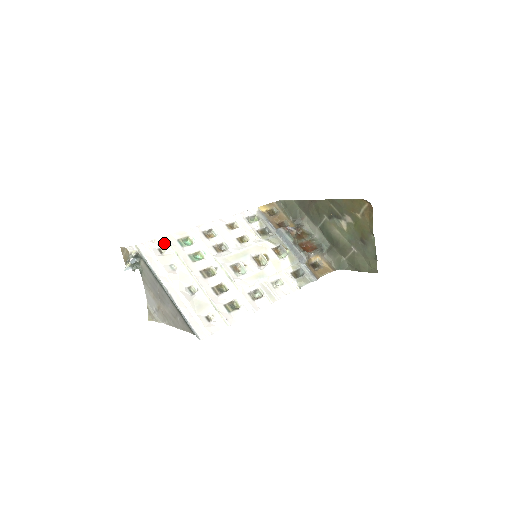
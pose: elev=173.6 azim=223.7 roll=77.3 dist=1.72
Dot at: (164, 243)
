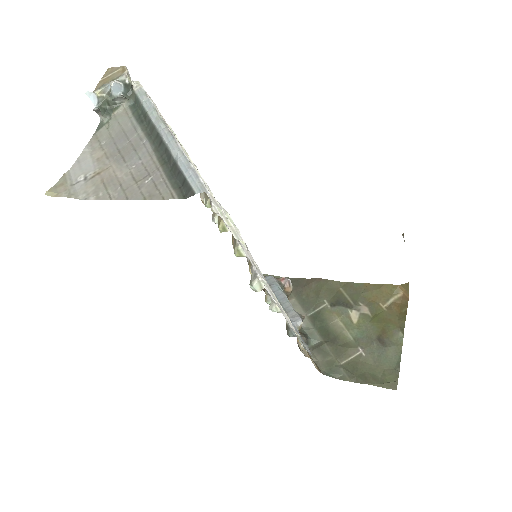
Dot at: occluded
